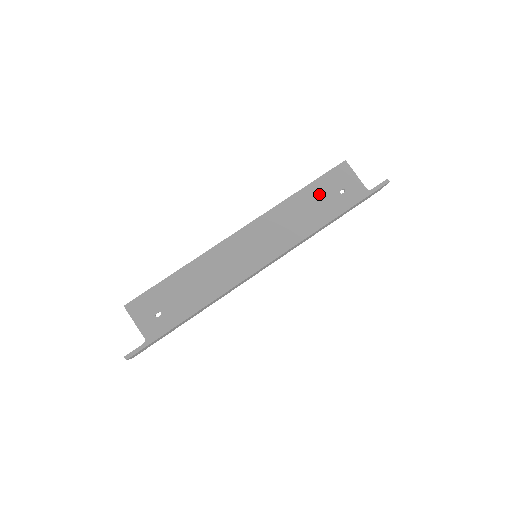
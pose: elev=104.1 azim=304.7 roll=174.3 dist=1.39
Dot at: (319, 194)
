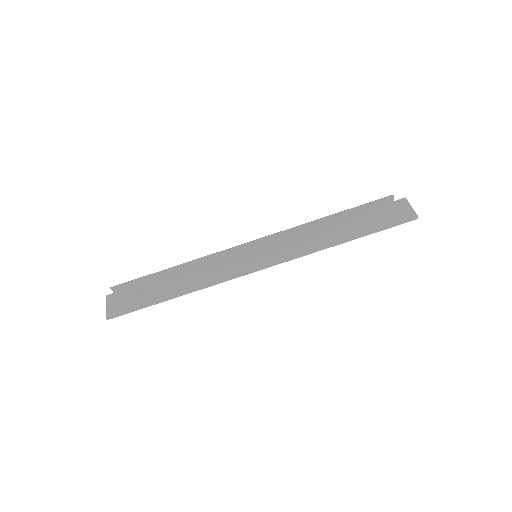
Dot at: (347, 221)
